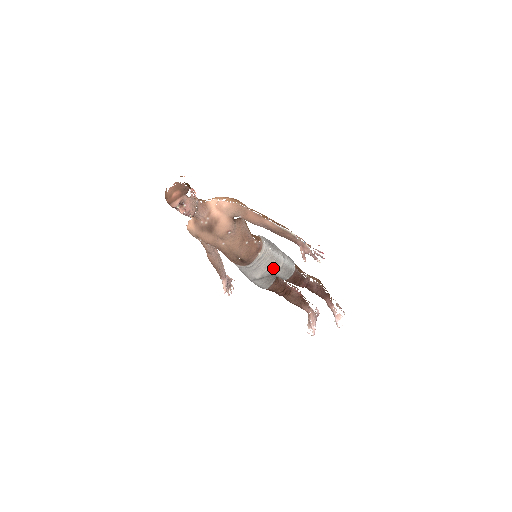
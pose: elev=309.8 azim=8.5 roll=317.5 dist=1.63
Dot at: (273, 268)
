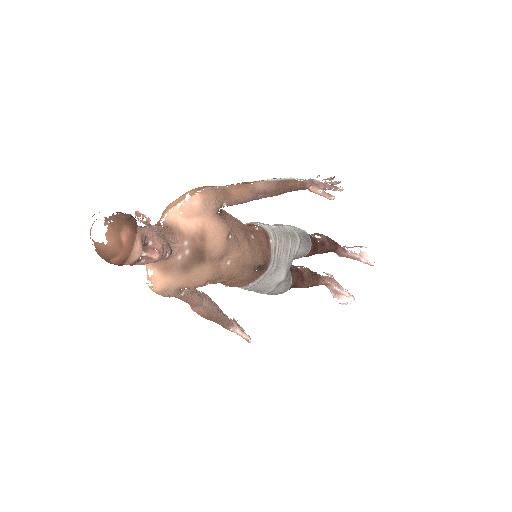
Dot at: (293, 248)
